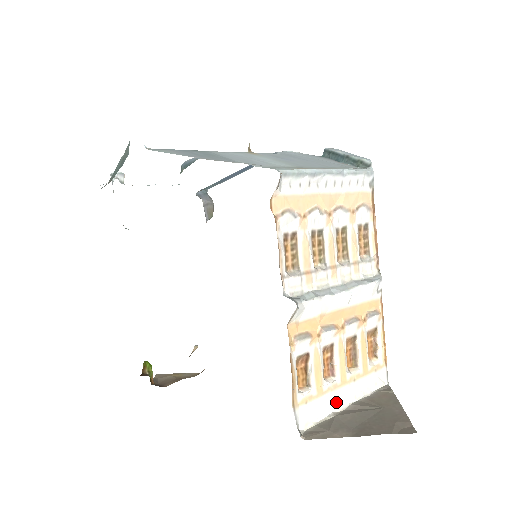
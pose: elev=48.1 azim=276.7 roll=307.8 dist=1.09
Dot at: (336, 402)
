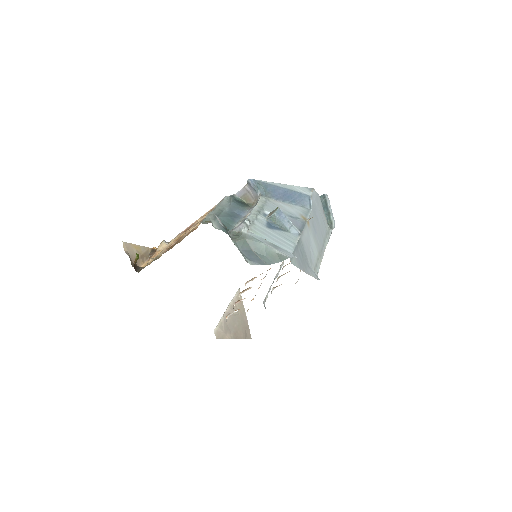
Dot at: occluded
